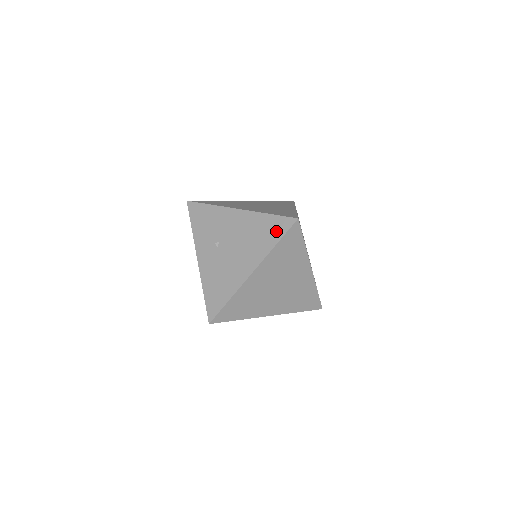
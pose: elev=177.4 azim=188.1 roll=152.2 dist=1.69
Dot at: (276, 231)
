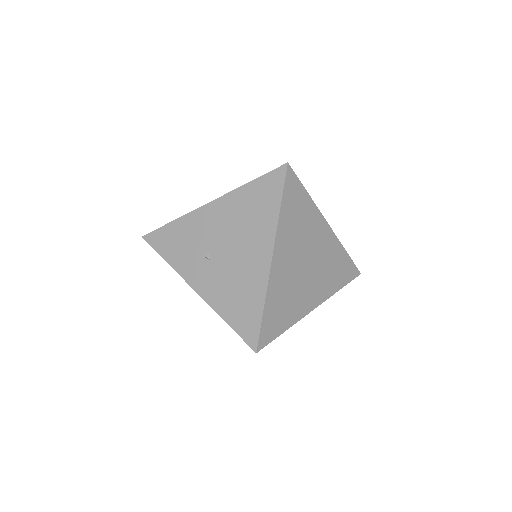
Dot at: (270, 193)
